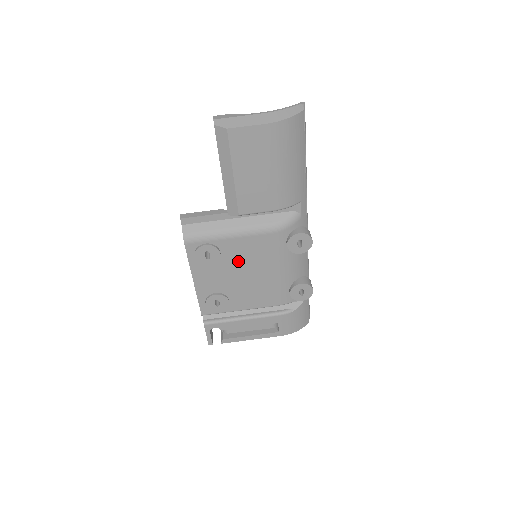
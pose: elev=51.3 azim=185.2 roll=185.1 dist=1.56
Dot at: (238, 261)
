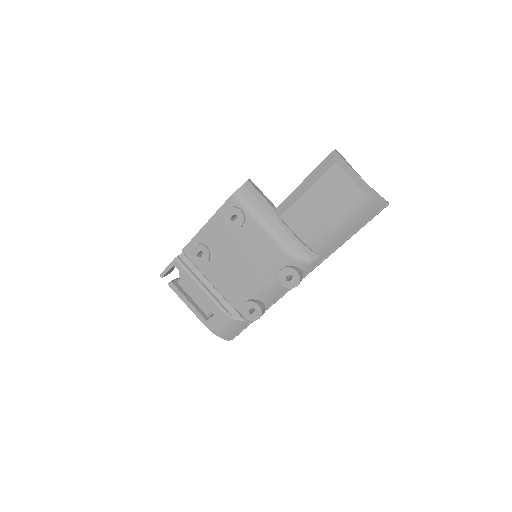
Dot at: (244, 244)
